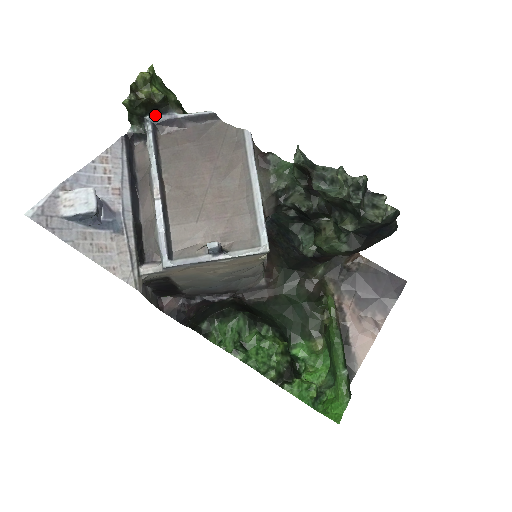
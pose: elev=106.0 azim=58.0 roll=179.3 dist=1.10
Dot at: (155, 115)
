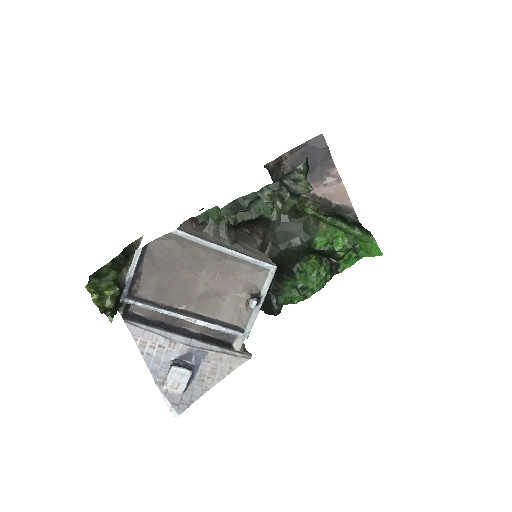
Dot at: (122, 294)
